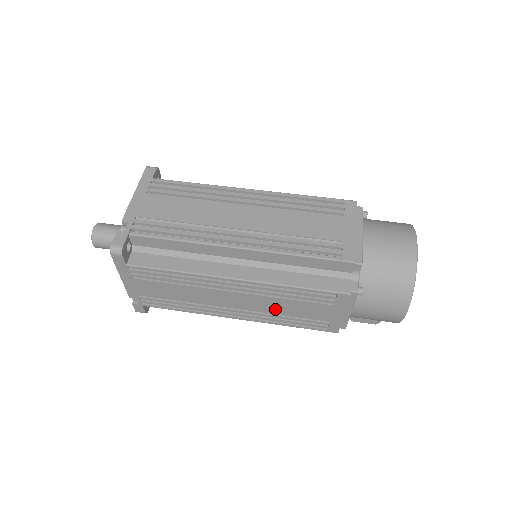
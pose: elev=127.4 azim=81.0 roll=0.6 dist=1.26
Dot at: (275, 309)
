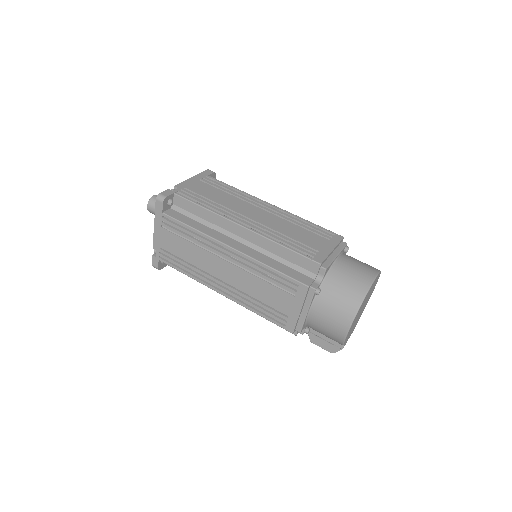
Dot at: (251, 289)
